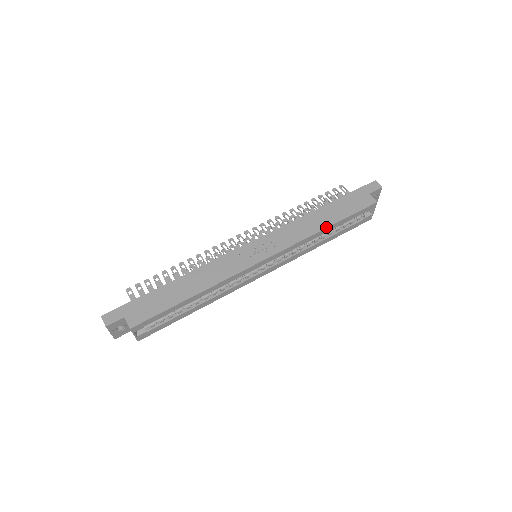
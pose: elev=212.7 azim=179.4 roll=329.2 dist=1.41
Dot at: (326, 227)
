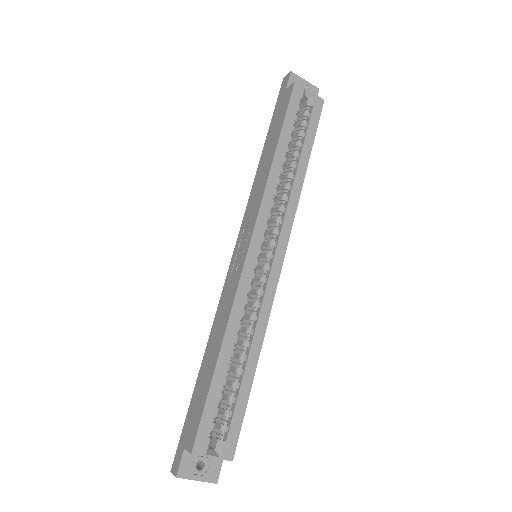
Dot at: (273, 155)
